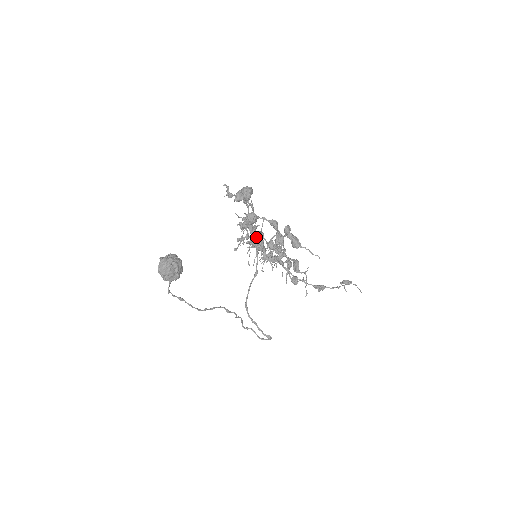
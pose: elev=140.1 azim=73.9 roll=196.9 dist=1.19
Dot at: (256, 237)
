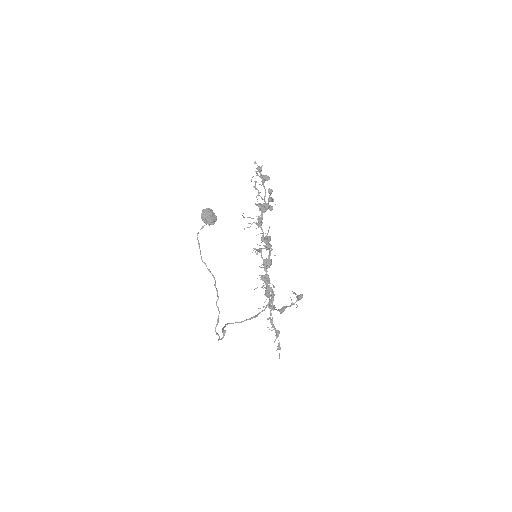
Dot at: occluded
